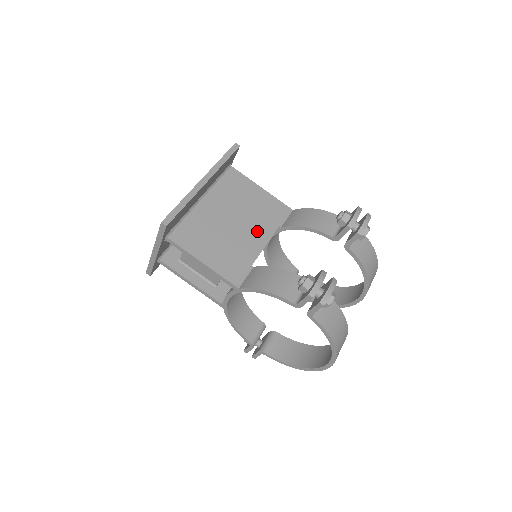
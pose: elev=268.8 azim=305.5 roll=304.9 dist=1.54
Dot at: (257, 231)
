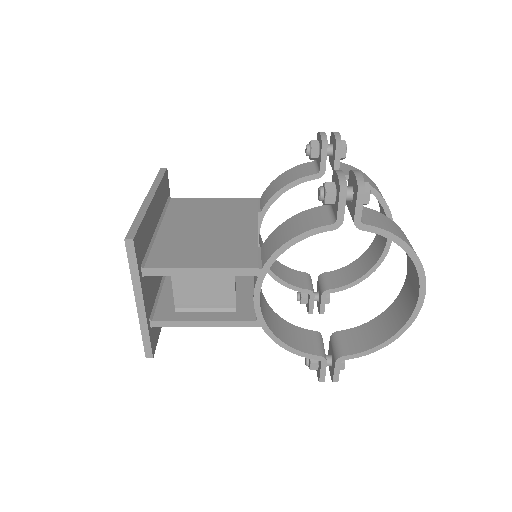
Dot at: (239, 223)
